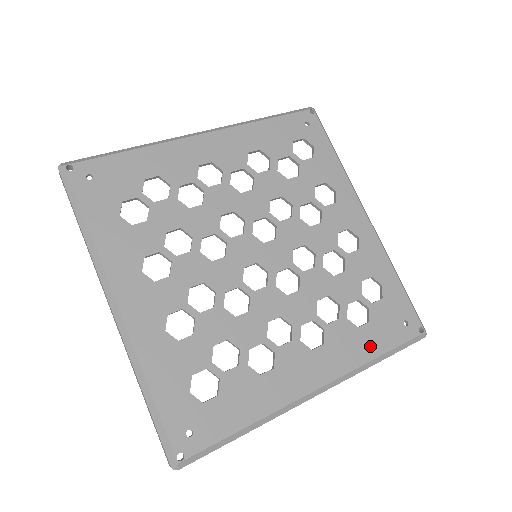
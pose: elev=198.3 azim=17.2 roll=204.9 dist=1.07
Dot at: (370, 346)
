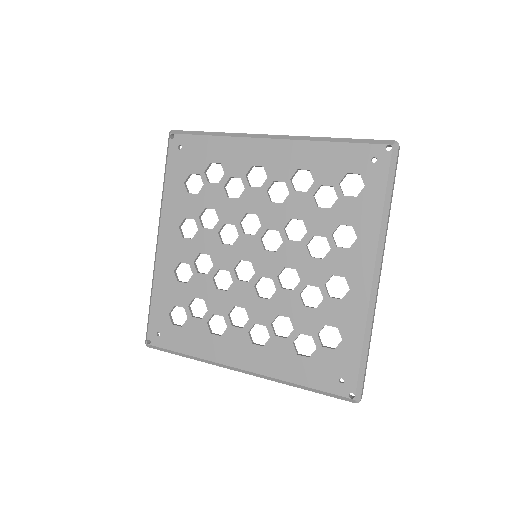
Dot at: (297, 373)
